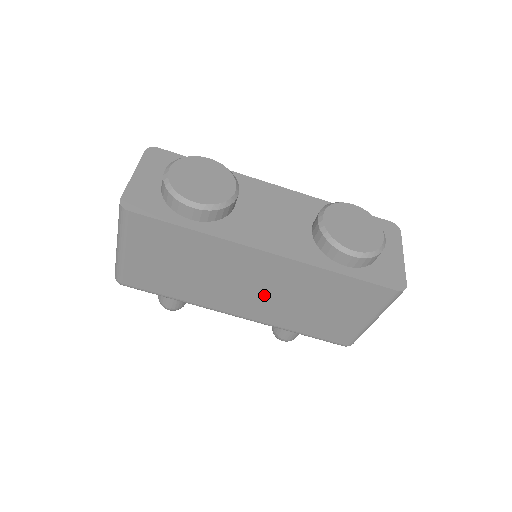
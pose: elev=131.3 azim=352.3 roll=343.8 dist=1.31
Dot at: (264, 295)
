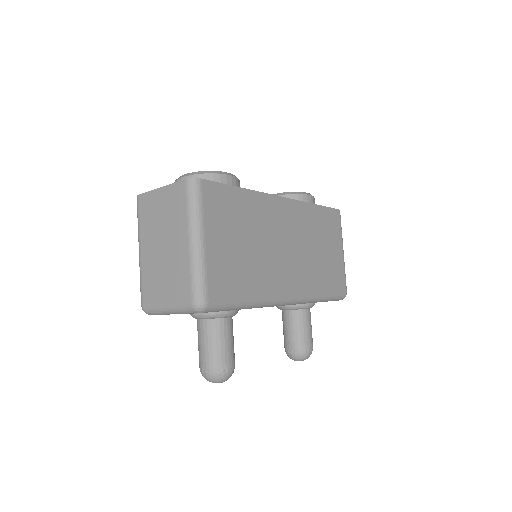
Dot at: (295, 253)
